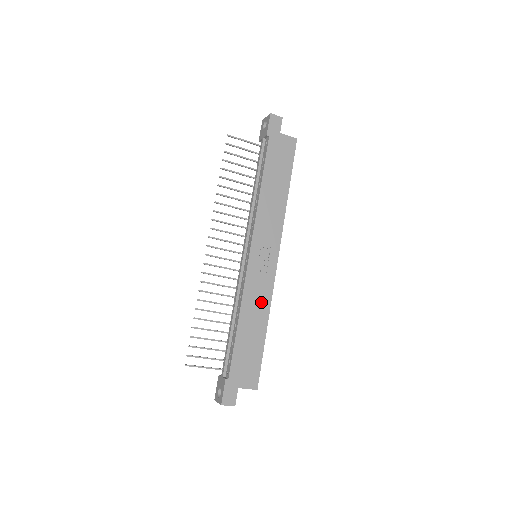
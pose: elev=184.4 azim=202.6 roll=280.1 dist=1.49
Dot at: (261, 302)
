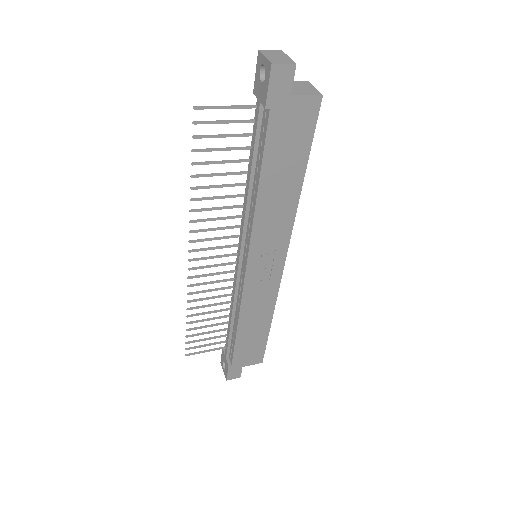
Dot at: (264, 305)
